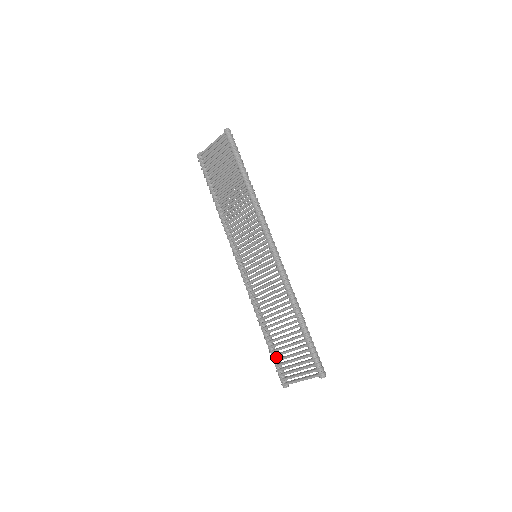
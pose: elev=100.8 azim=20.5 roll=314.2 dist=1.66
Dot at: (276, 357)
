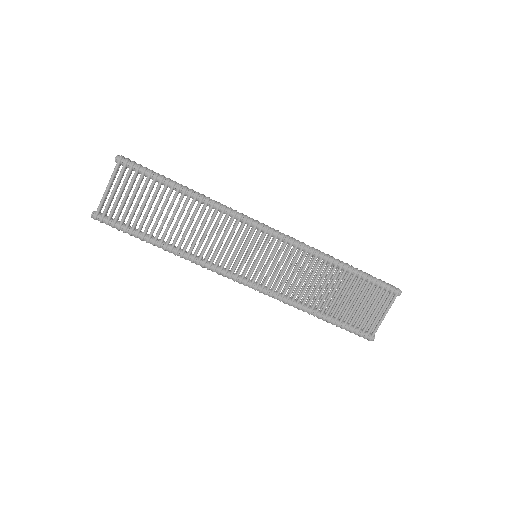
Dot at: (346, 324)
